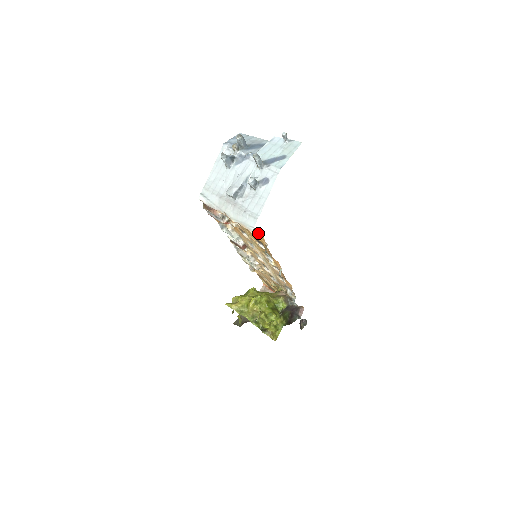
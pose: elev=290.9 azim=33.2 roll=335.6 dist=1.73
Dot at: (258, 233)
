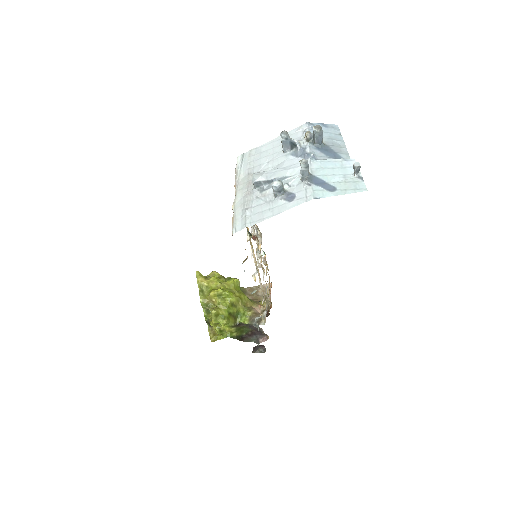
Dot at: occluded
